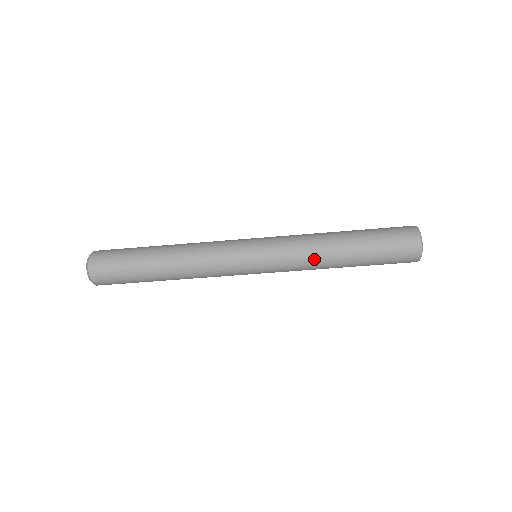
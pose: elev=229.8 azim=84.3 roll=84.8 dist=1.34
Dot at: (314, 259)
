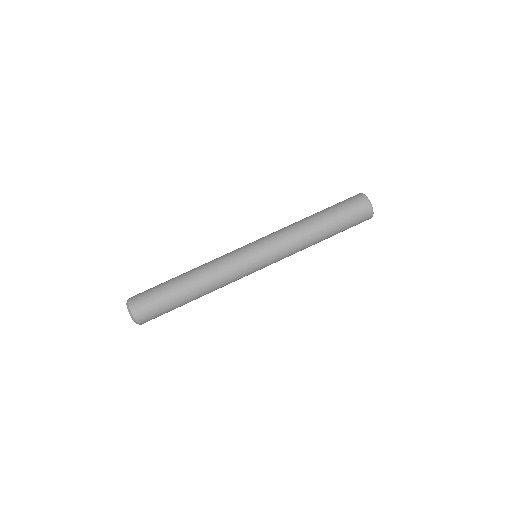
Dot at: (295, 230)
